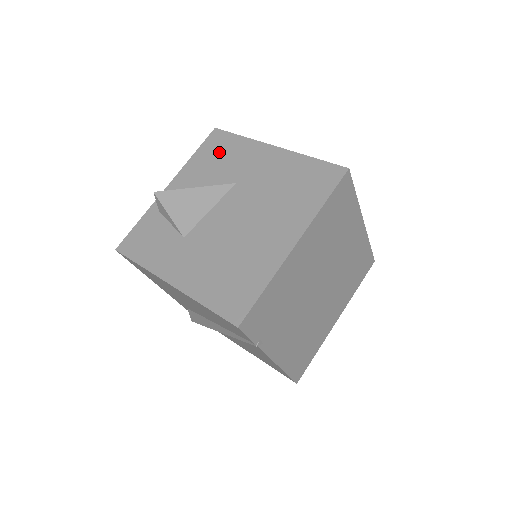
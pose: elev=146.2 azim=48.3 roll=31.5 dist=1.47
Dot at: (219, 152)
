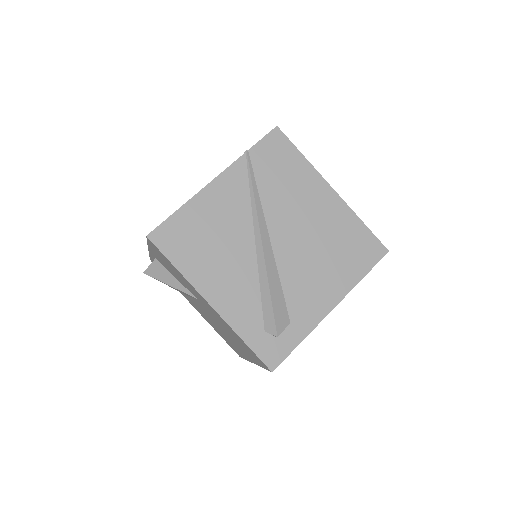
Dot at: occluded
